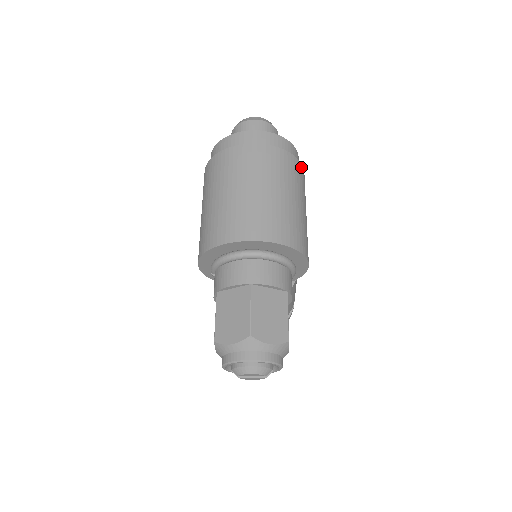
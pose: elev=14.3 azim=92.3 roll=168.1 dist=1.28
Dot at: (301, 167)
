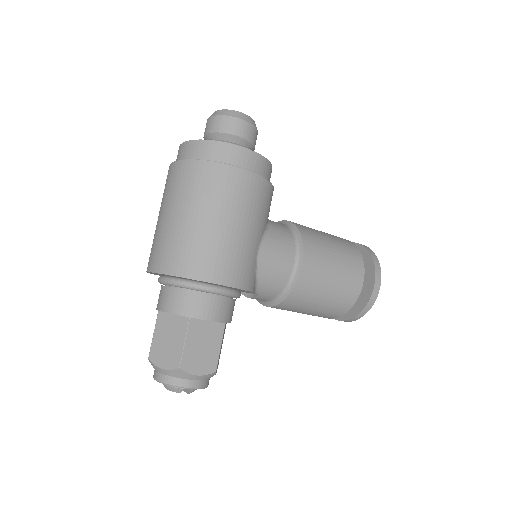
Dot at: (225, 169)
